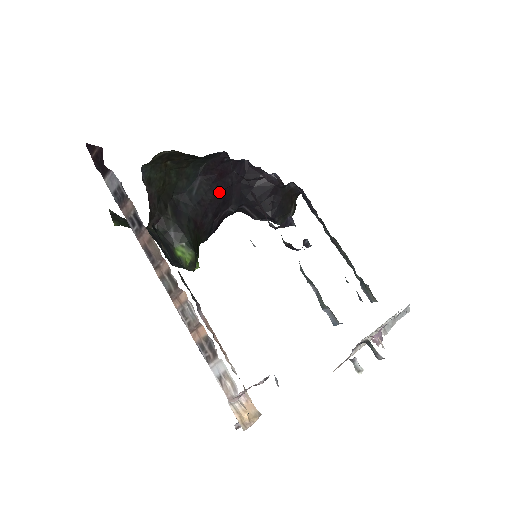
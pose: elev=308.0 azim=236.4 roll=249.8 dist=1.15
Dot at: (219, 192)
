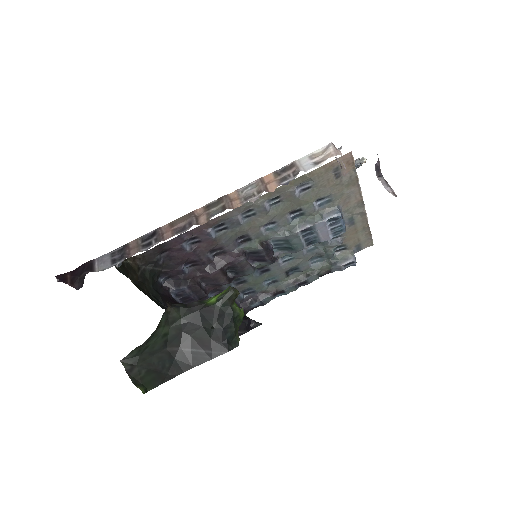
Dot at: occluded
